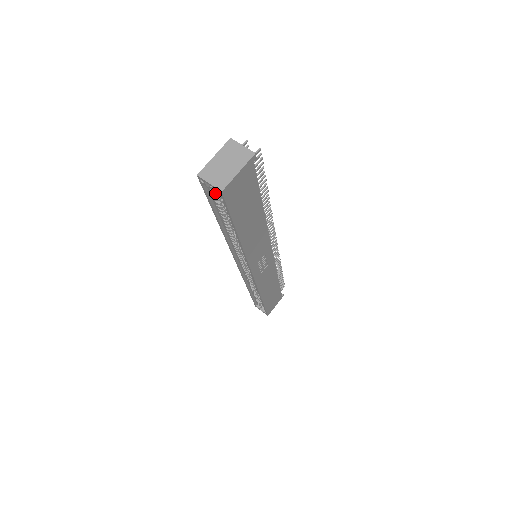
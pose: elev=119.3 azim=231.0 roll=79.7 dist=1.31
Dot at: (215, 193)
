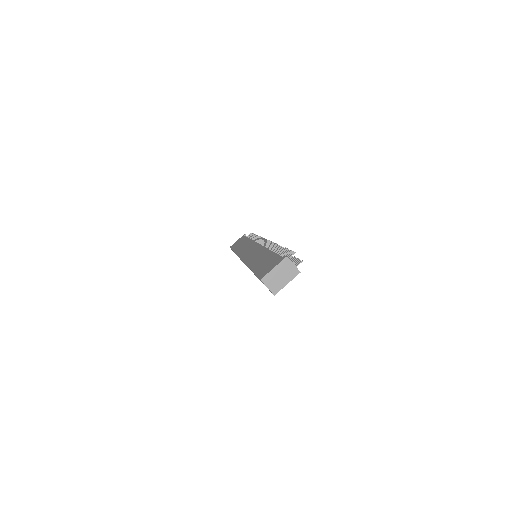
Dot at: occluded
